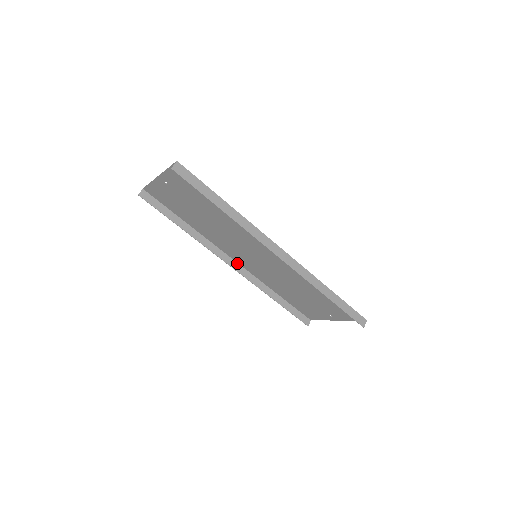
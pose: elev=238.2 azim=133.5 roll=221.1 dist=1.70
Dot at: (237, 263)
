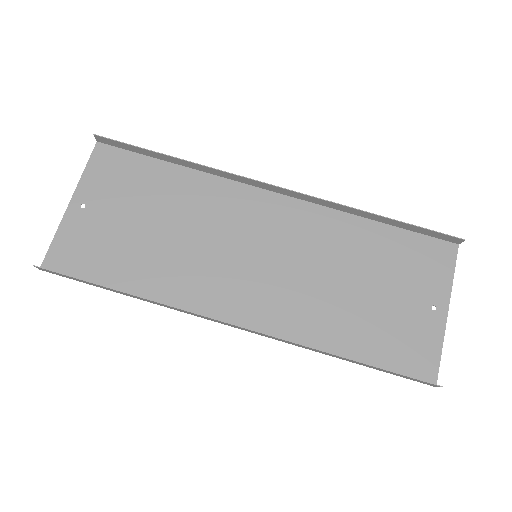
Dot at: (241, 329)
